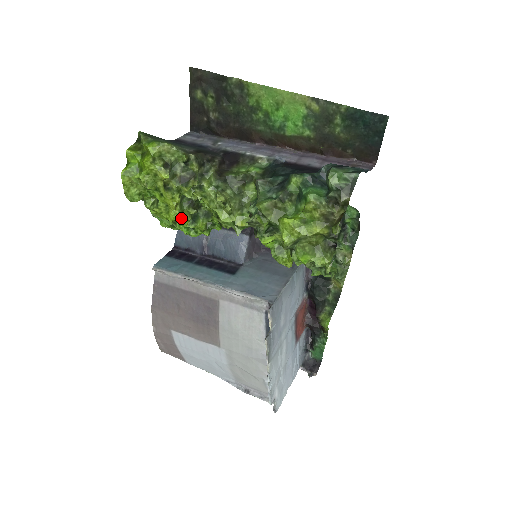
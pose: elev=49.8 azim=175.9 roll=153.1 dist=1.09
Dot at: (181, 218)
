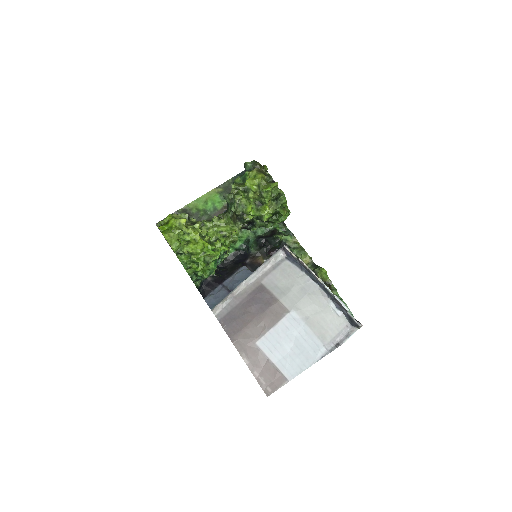
Dot at: (205, 243)
